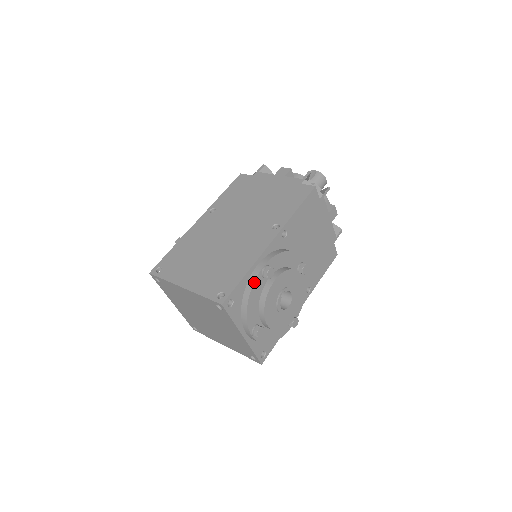
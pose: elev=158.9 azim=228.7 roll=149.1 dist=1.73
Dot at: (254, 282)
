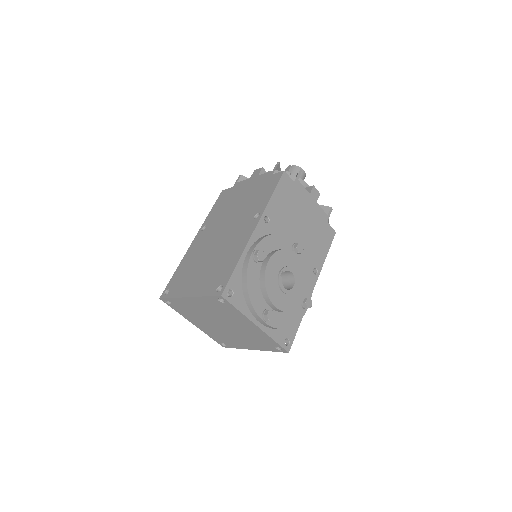
Dot at: (247, 268)
